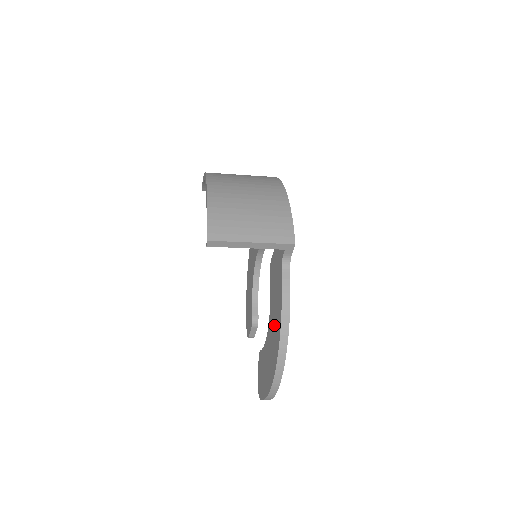
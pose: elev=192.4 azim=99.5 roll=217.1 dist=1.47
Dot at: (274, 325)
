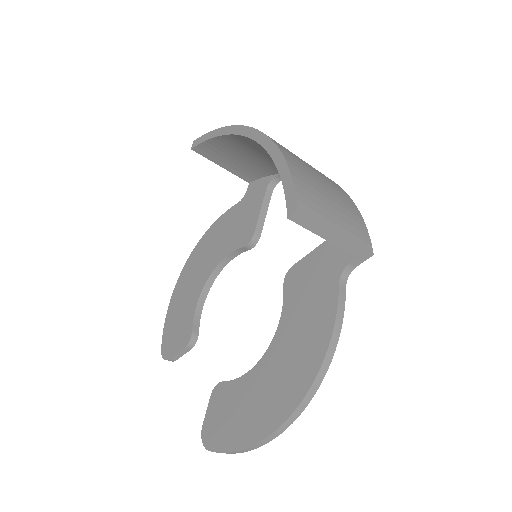
Dot at: (295, 352)
